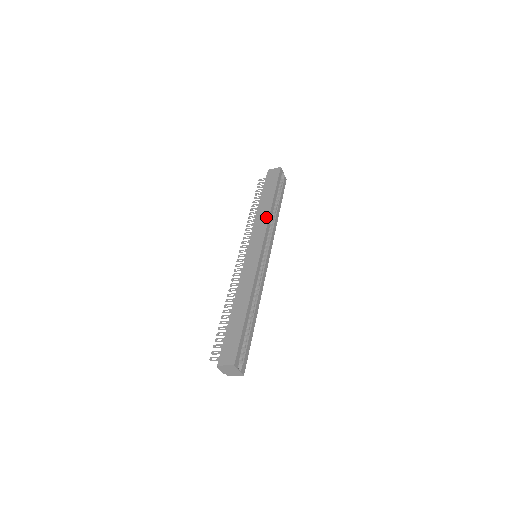
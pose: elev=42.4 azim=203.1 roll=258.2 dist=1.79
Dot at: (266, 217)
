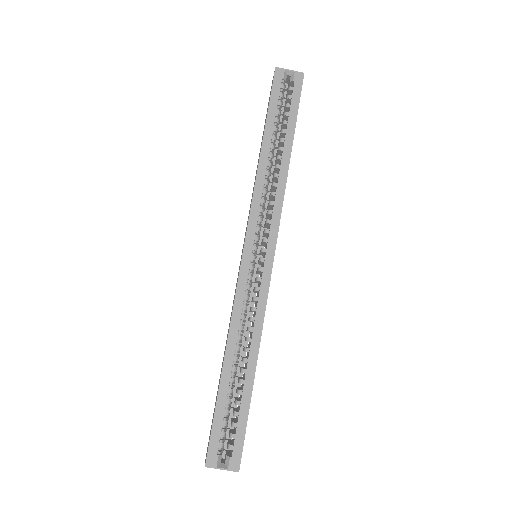
Dot at: (254, 183)
